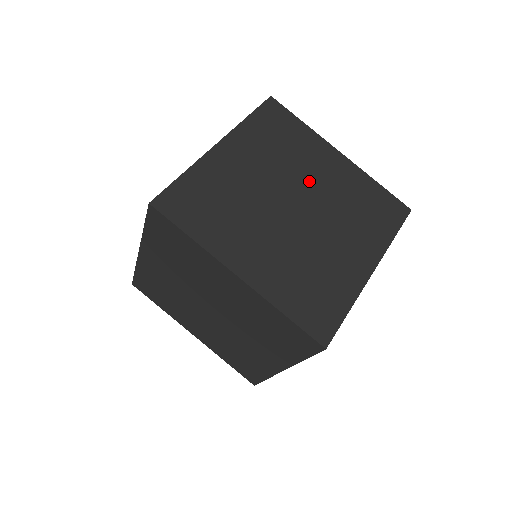
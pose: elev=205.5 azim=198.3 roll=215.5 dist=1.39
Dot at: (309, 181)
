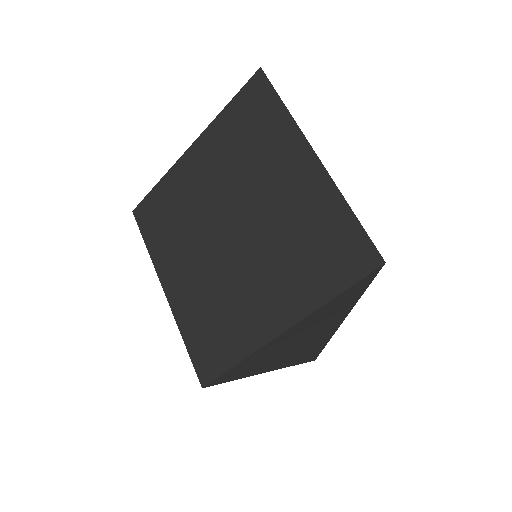
Dot at: (257, 198)
